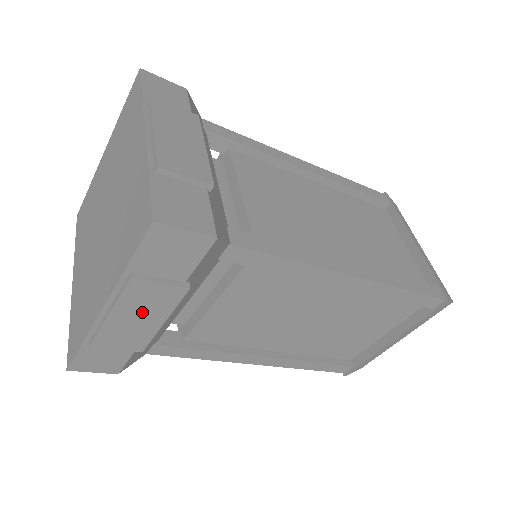
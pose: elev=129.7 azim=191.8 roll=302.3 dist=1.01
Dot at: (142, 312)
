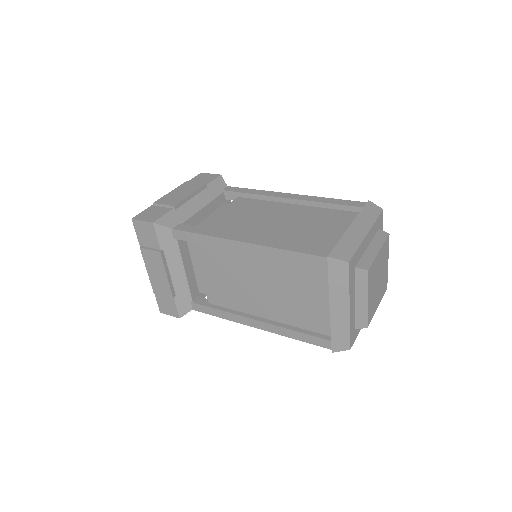
Dot at: (156, 269)
